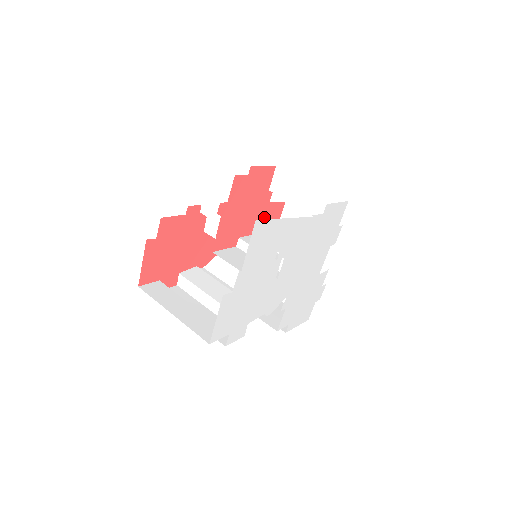
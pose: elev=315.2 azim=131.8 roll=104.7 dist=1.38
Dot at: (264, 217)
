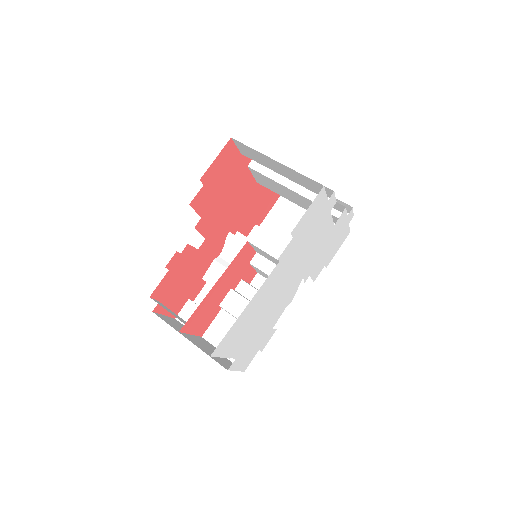
Dot at: (233, 272)
